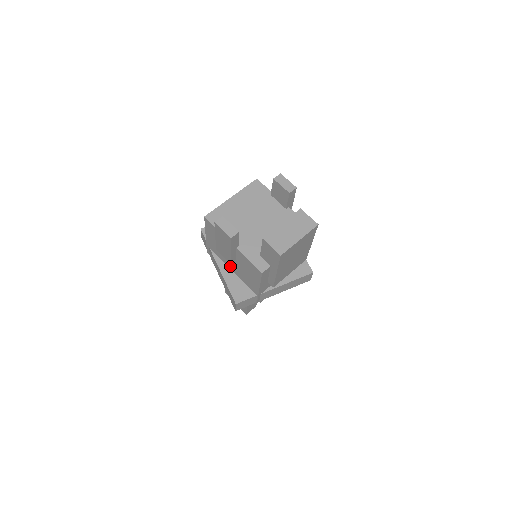
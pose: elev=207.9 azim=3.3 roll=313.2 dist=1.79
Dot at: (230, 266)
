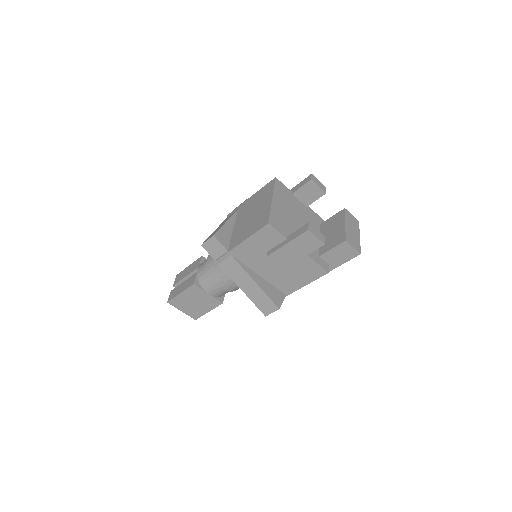
Dot at: (261, 271)
